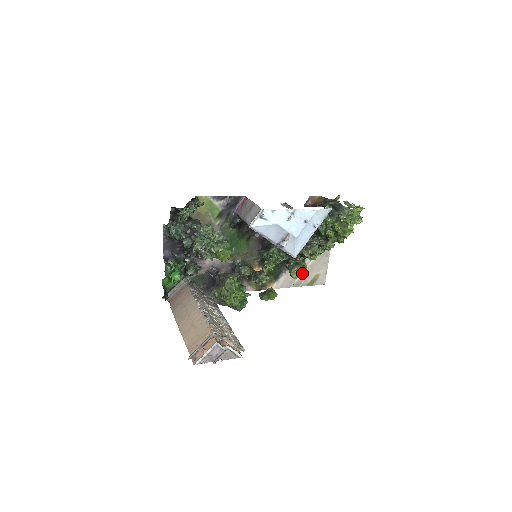
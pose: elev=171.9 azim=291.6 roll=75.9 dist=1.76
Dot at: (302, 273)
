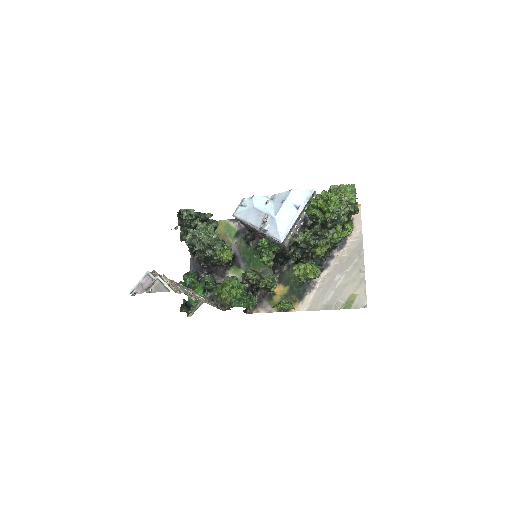
Dot at: (306, 270)
